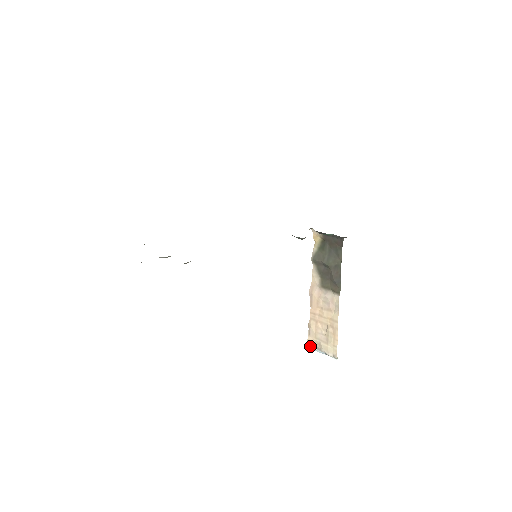
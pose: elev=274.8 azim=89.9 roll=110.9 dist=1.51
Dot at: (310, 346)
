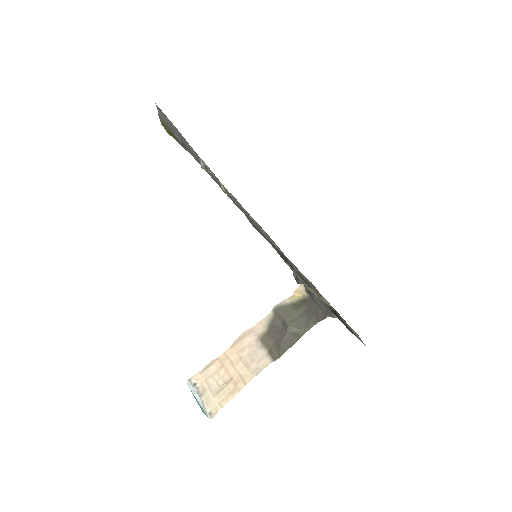
Dot at: (192, 383)
